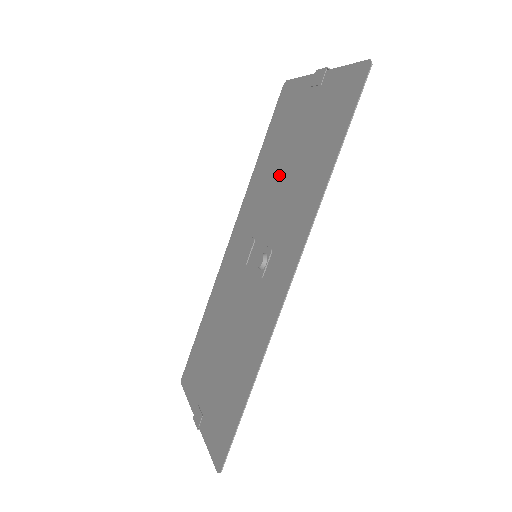
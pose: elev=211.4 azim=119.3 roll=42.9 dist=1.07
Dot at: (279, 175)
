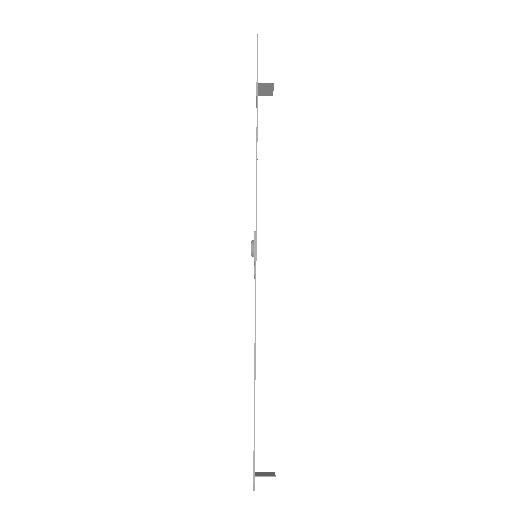
Dot at: occluded
